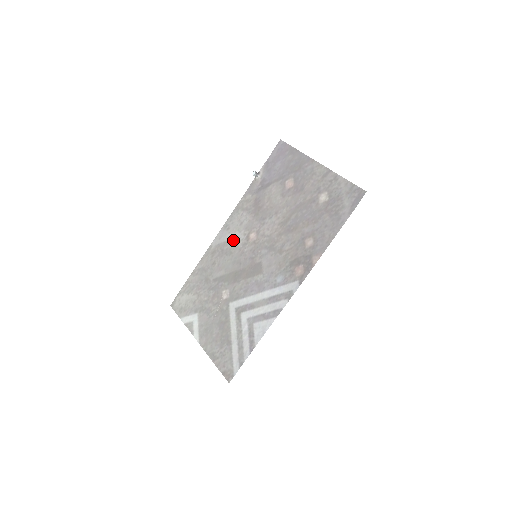
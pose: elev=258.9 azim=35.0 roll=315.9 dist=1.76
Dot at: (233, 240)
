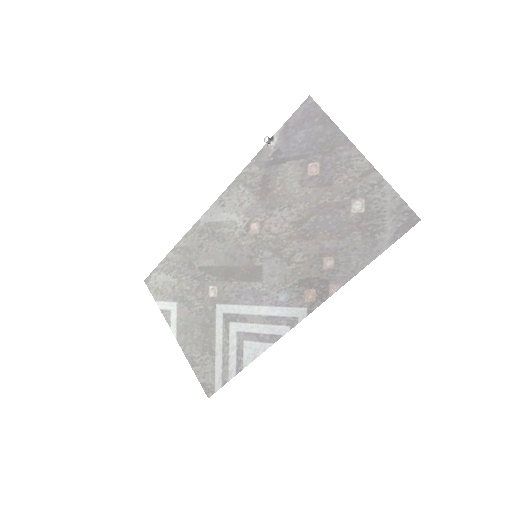
Dot at: (228, 224)
